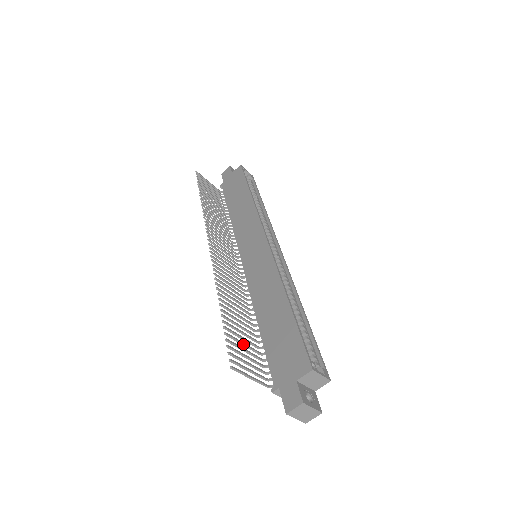
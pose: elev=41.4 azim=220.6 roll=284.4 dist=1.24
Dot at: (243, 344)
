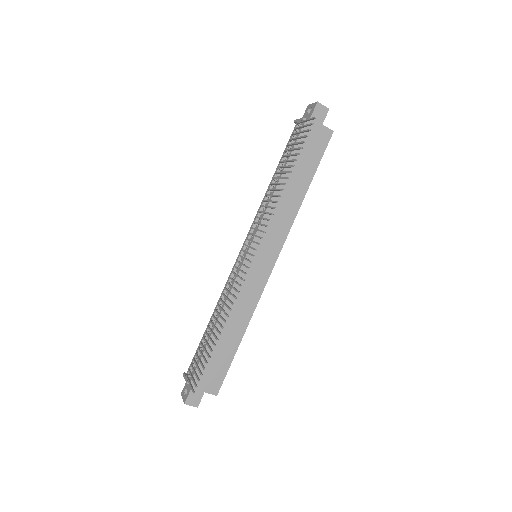
Dot at: (203, 356)
